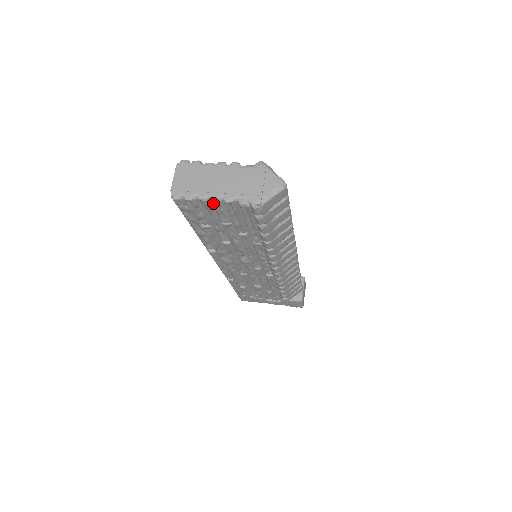
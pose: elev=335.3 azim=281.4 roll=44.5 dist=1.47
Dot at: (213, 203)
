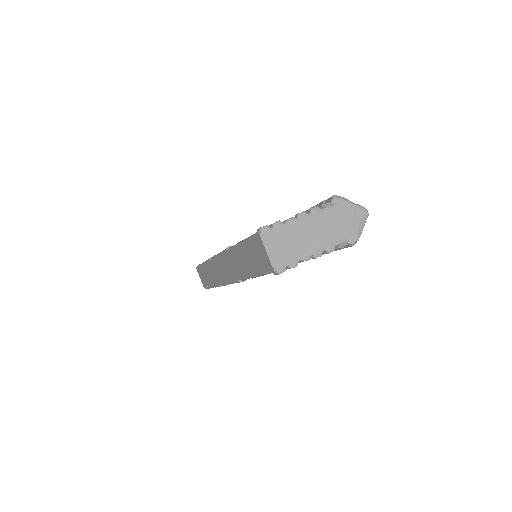
Dot at: (314, 258)
